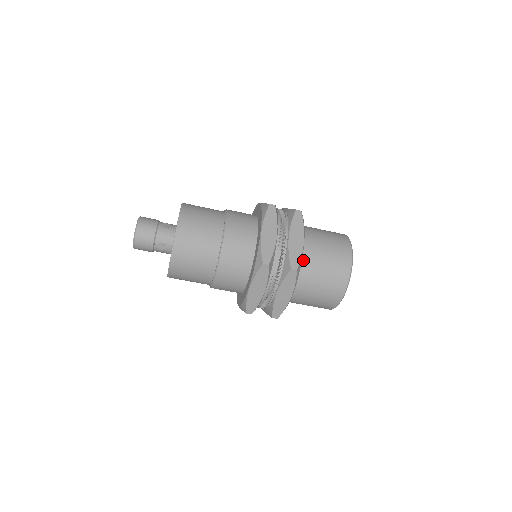
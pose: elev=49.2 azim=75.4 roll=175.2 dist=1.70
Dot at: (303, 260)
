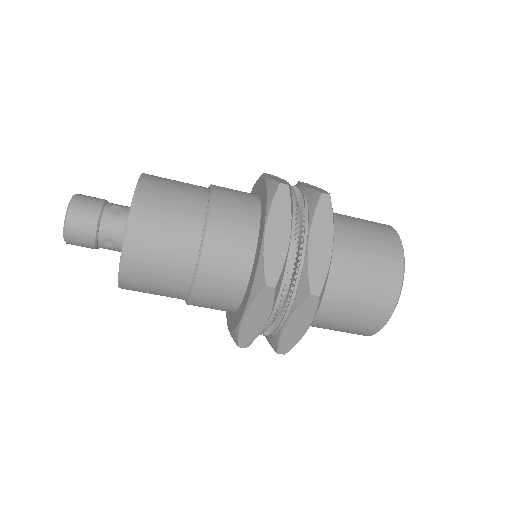
Dot at: (329, 273)
